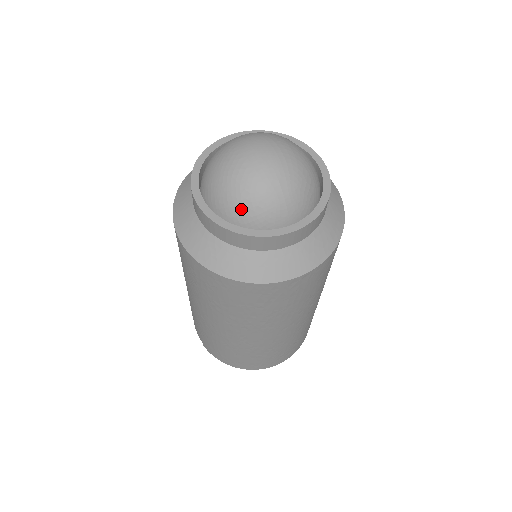
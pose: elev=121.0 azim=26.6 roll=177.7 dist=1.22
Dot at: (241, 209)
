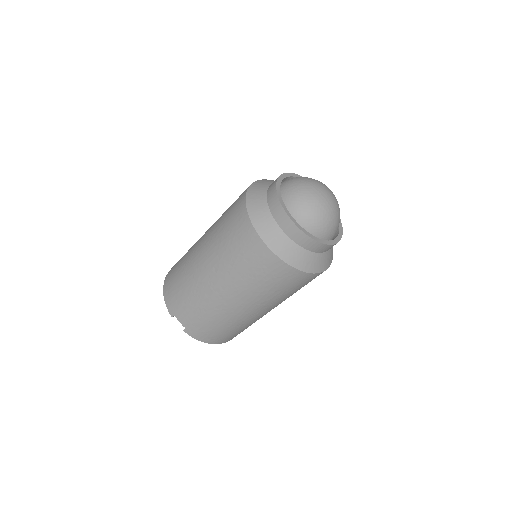
Dot at: (321, 228)
